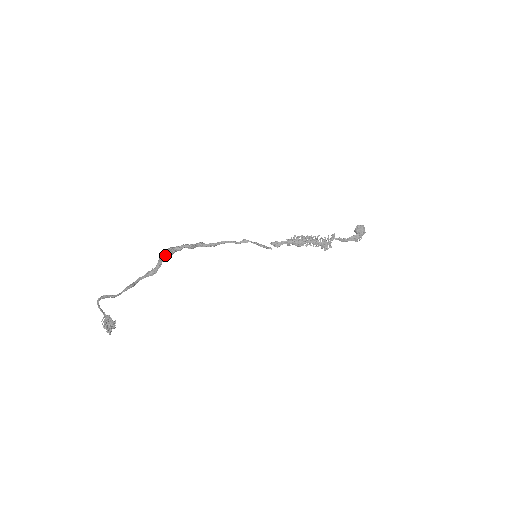
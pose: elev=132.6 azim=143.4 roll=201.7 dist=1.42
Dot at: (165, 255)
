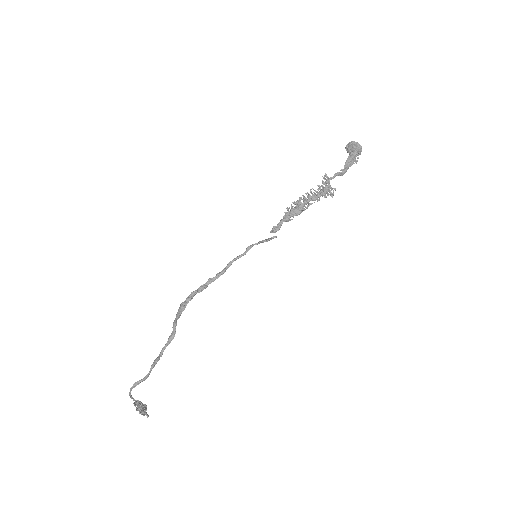
Dot at: (178, 313)
